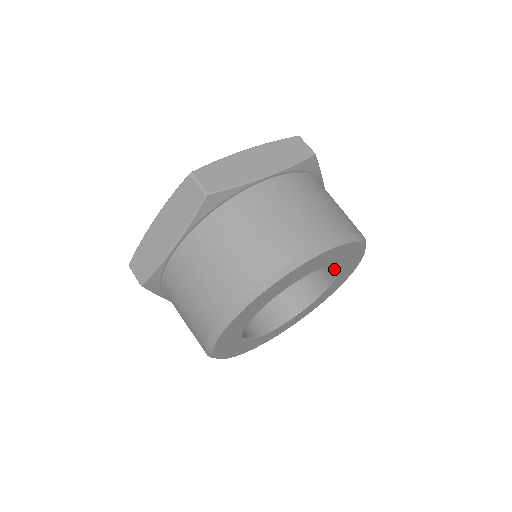
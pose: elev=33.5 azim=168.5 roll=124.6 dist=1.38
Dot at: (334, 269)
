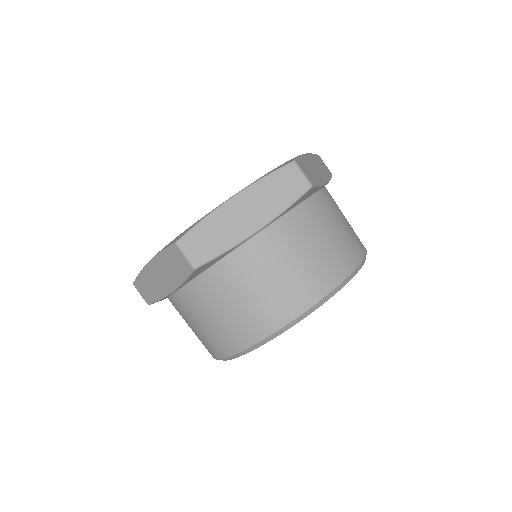
Dot at: occluded
